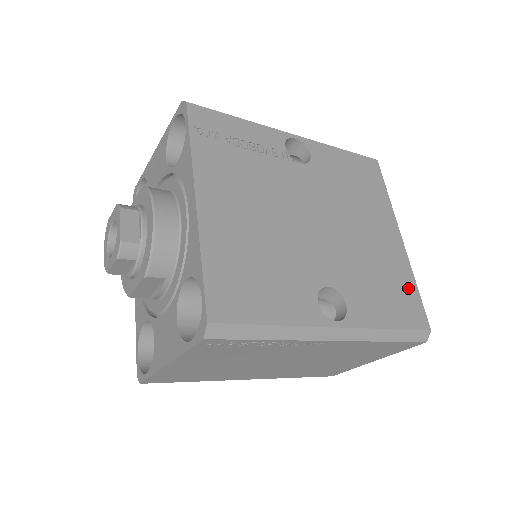
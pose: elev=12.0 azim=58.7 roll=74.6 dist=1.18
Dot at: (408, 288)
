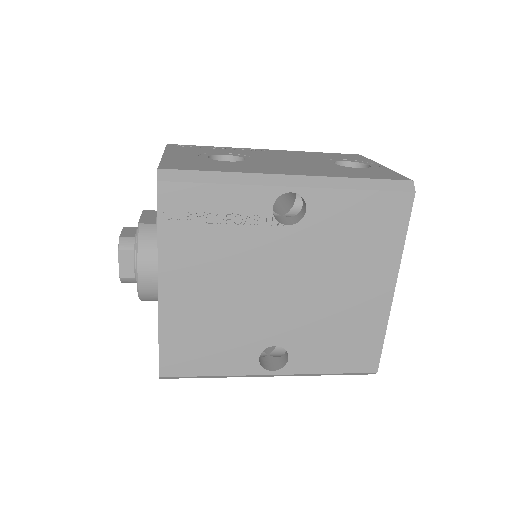
Dot at: (371, 340)
